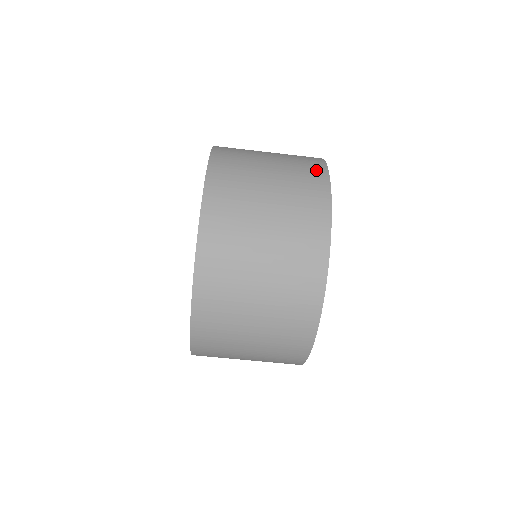
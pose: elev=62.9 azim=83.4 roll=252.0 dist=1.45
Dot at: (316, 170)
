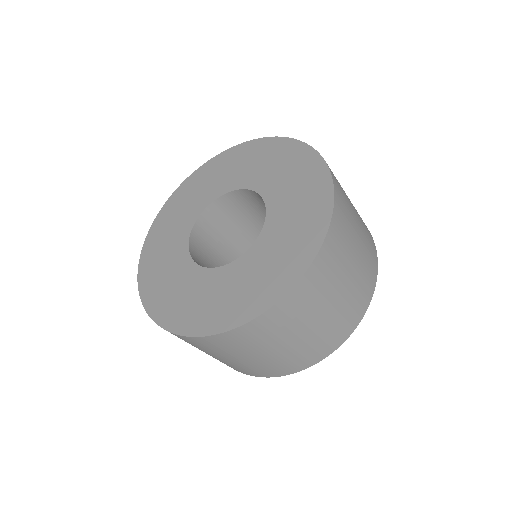
Dot at: (365, 301)
